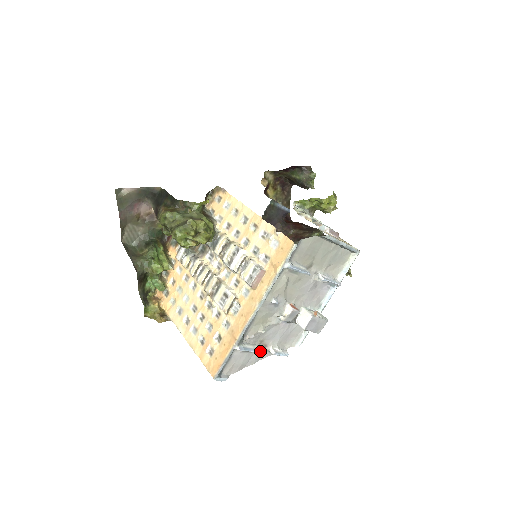
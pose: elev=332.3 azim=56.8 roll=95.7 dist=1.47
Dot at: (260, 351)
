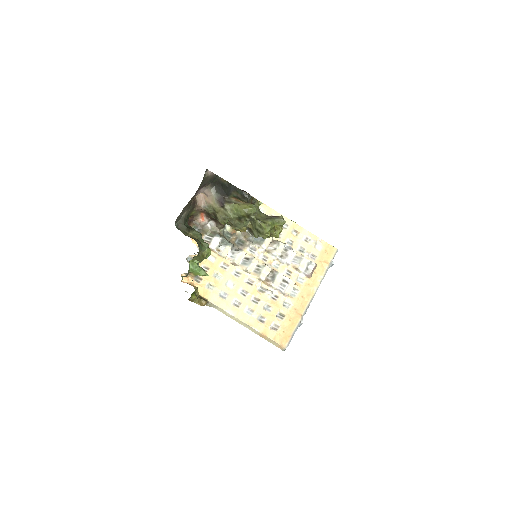
Dot at: occluded
